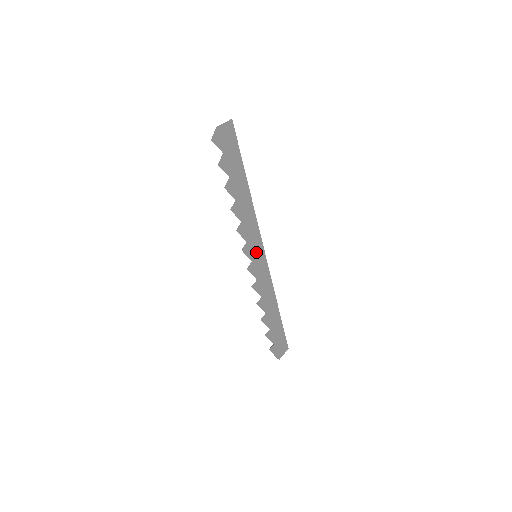
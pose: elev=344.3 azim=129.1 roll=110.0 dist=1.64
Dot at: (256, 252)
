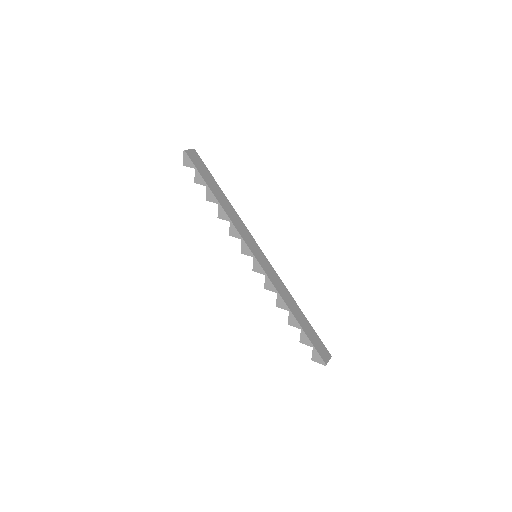
Dot at: (254, 249)
